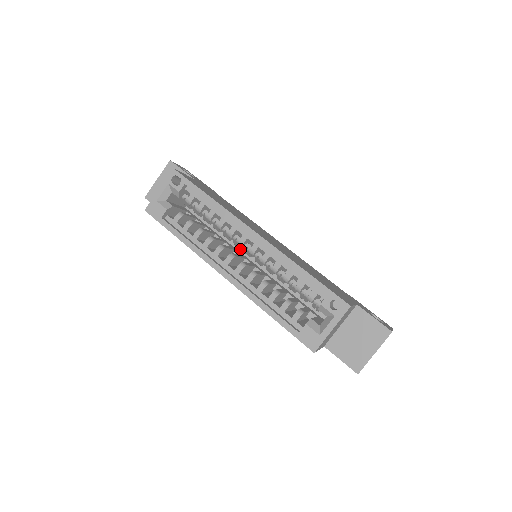
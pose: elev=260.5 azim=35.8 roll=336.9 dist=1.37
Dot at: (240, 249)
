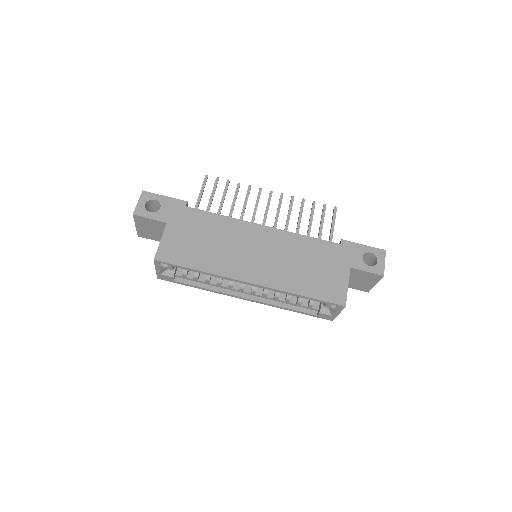
Dot at: occluded
